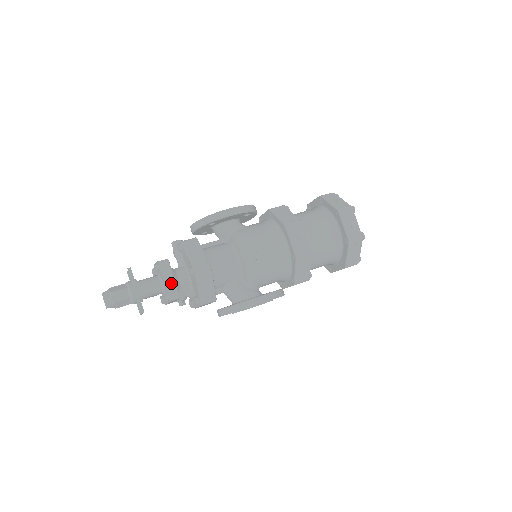
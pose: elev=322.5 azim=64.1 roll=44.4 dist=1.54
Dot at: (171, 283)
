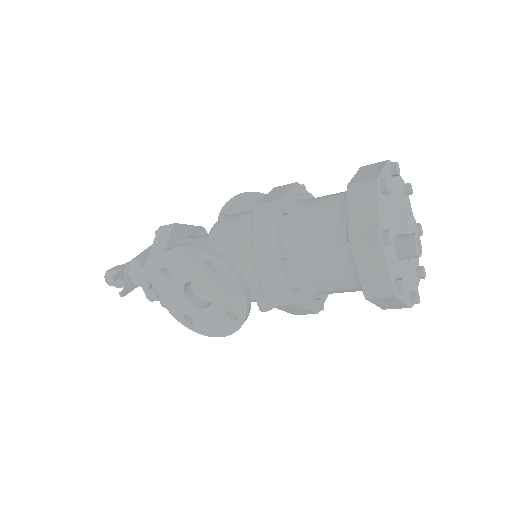
Dot at: (147, 252)
